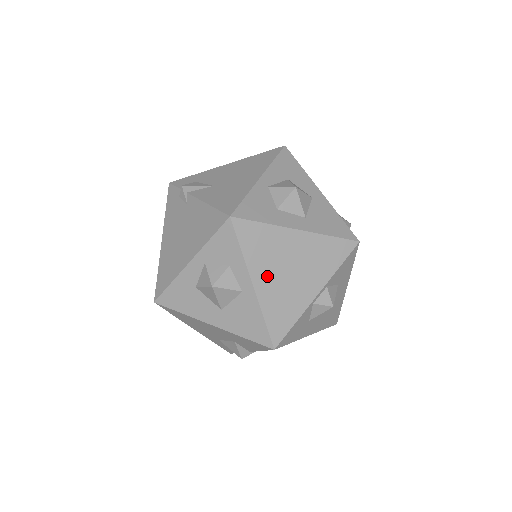
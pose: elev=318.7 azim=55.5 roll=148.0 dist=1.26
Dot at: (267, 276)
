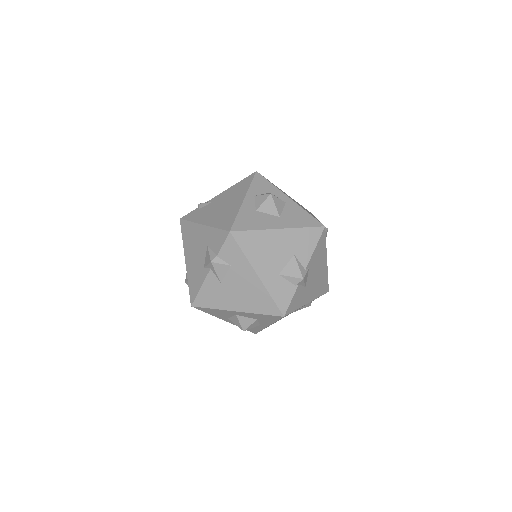
Dot at: occluded
